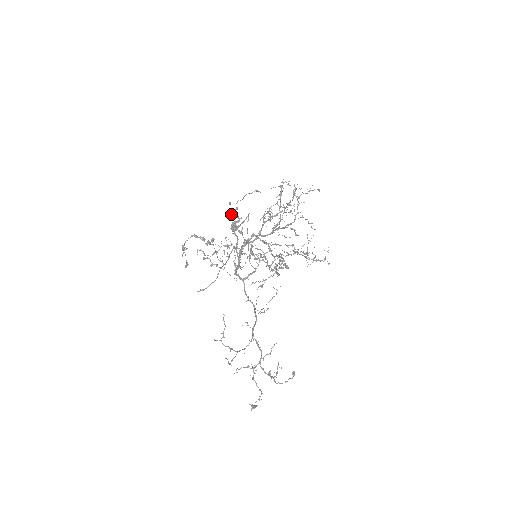
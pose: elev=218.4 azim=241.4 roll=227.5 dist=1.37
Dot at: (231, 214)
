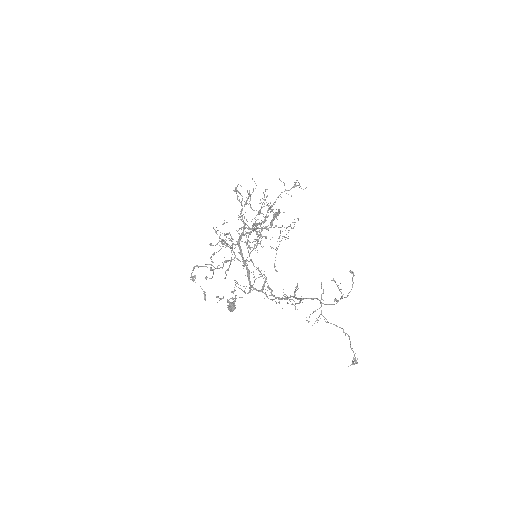
Dot at: (216, 252)
